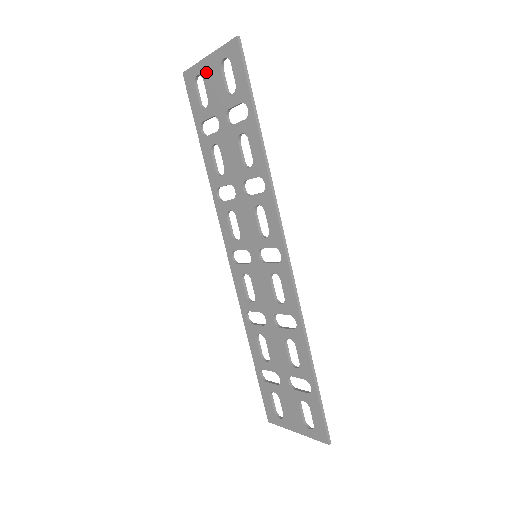
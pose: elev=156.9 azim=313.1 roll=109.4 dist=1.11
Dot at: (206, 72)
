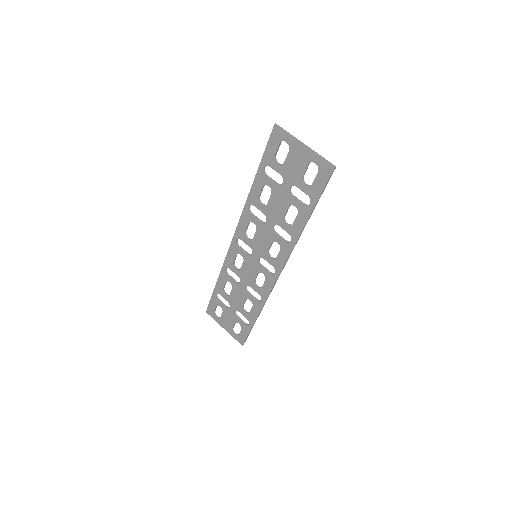
Dot at: (295, 150)
